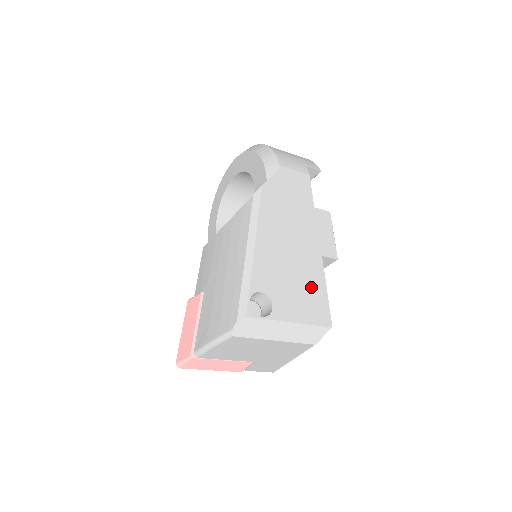
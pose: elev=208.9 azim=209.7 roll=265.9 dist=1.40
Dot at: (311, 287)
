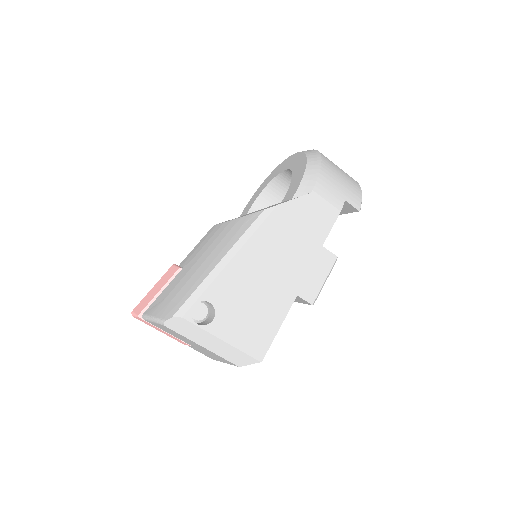
Dot at: (265, 319)
